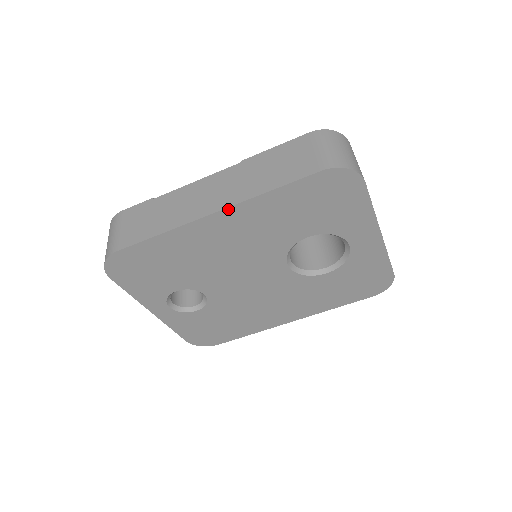
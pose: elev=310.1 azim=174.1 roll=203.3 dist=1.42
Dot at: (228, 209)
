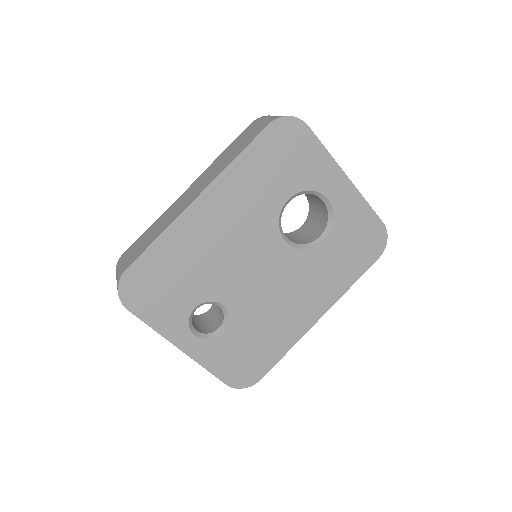
Dot at: (209, 188)
